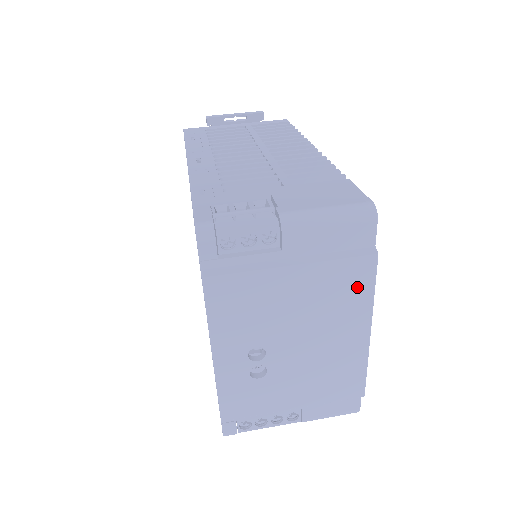
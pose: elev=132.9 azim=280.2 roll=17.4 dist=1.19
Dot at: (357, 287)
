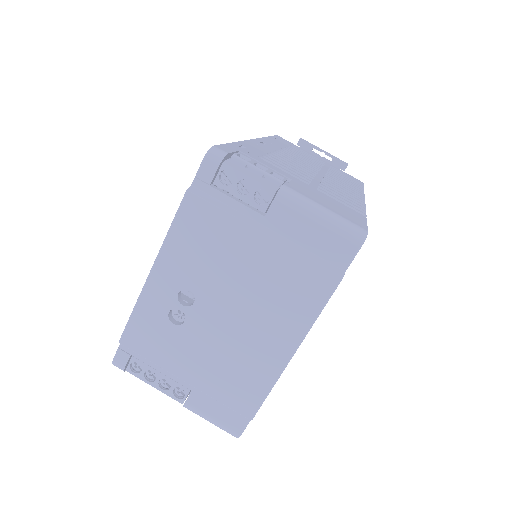
Dot at: (307, 297)
